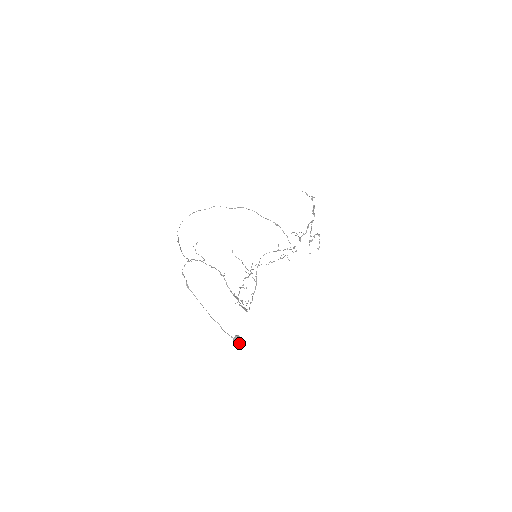
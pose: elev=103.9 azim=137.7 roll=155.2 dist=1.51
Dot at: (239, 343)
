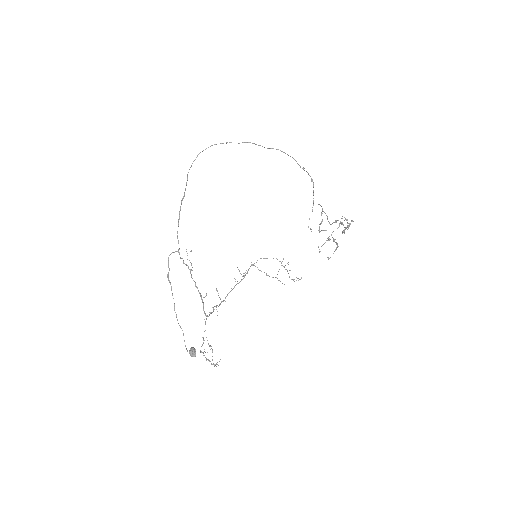
Dot at: (193, 356)
